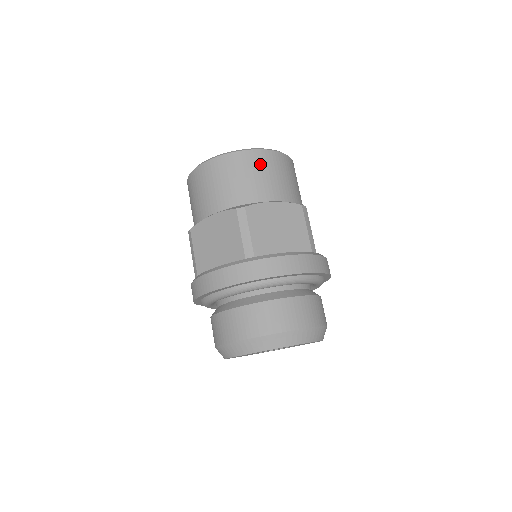
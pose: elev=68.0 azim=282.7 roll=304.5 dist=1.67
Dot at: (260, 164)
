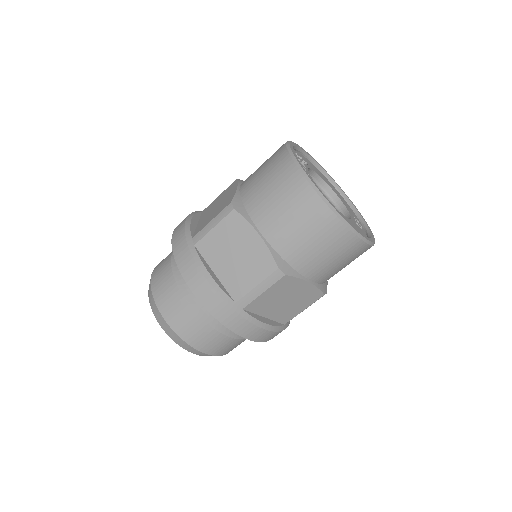
Dot at: (343, 250)
